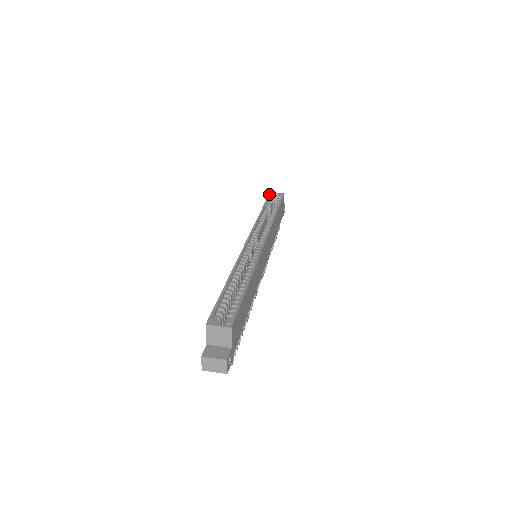
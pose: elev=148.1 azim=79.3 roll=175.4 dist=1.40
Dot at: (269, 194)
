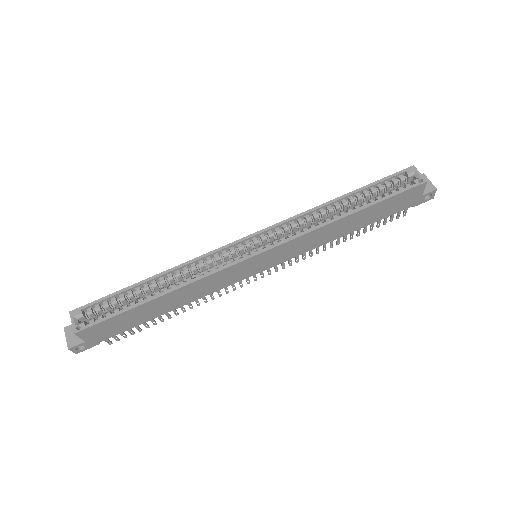
Dot at: occluded
